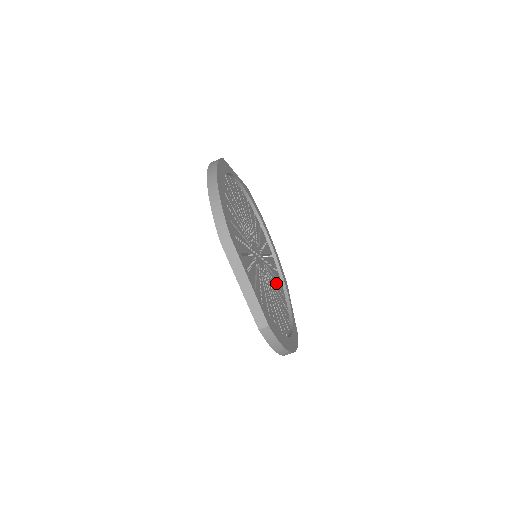
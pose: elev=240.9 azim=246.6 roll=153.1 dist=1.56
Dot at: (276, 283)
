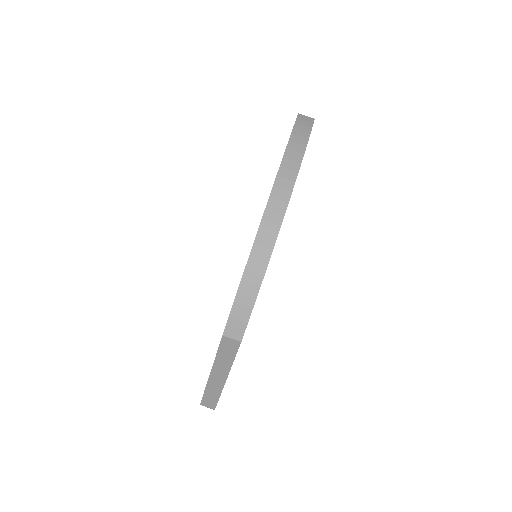
Dot at: occluded
